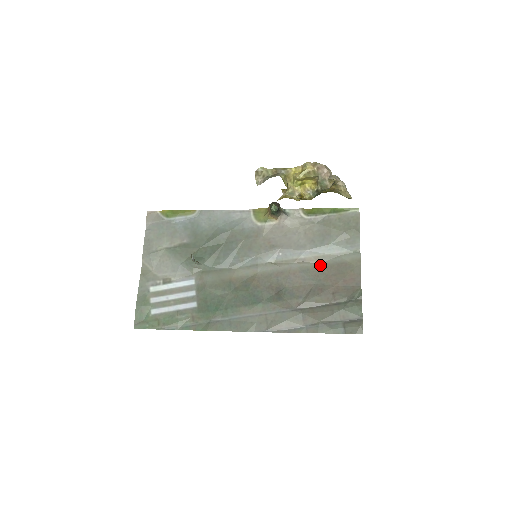
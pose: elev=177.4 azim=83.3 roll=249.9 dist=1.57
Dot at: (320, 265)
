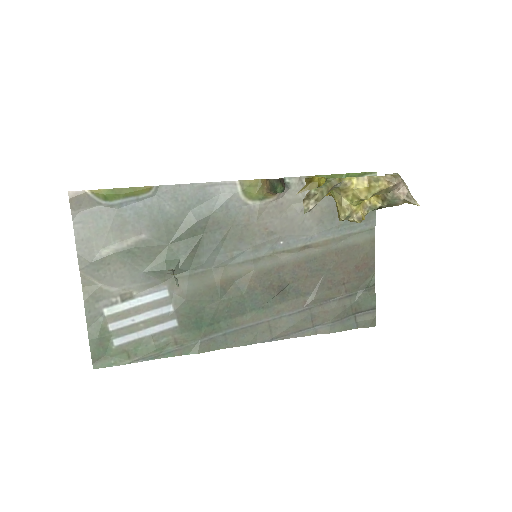
Dot at: (329, 251)
